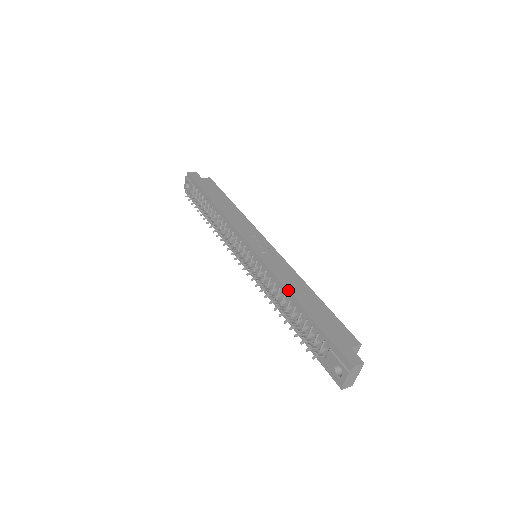
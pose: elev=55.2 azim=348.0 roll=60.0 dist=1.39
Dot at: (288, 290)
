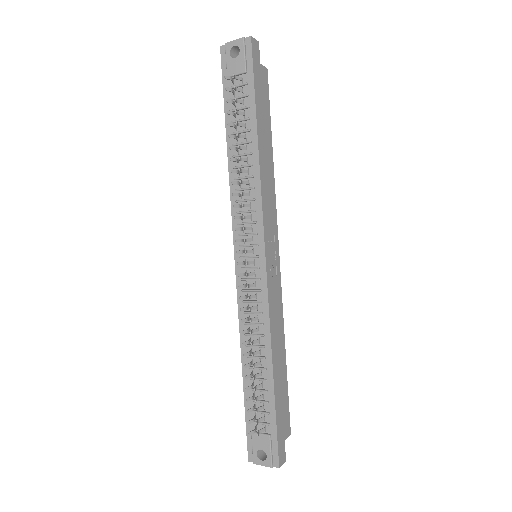
Dot at: (272, 348)
